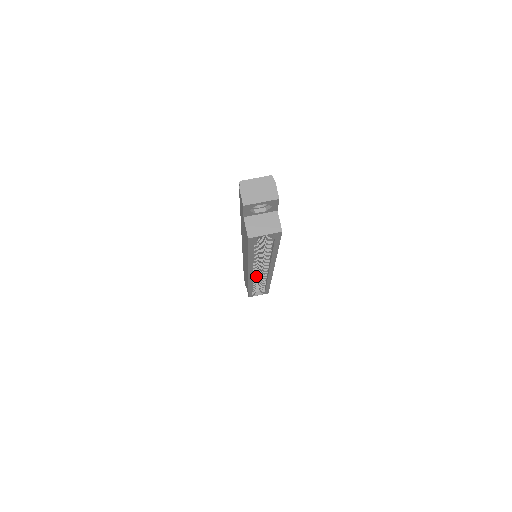
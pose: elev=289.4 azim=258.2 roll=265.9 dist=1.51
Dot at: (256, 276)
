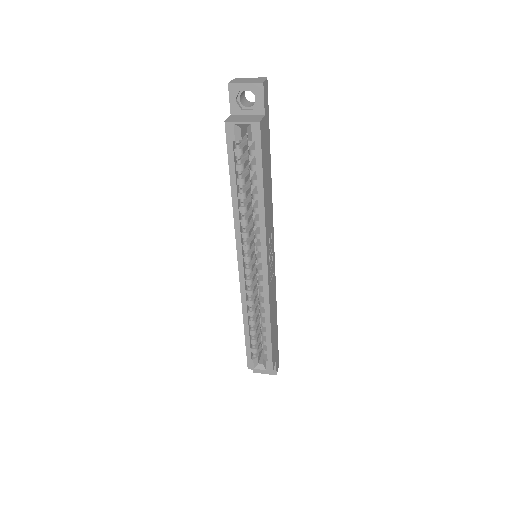
Dot at: (251, 290)
